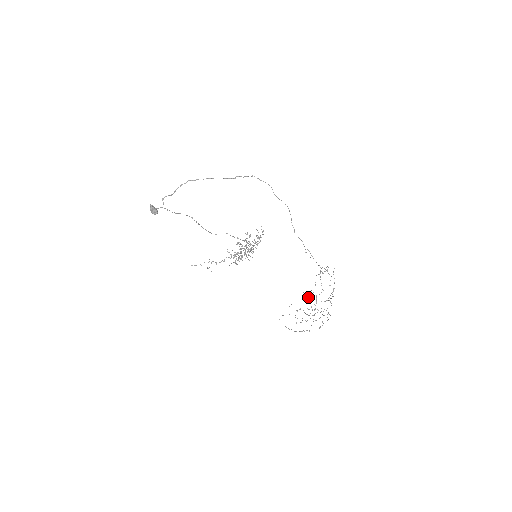
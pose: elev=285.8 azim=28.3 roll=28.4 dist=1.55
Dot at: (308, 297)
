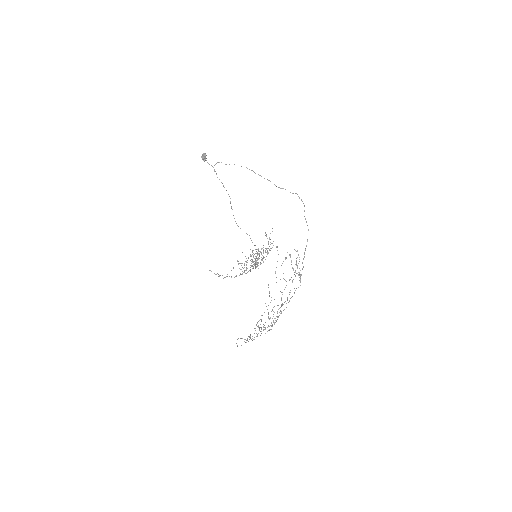
Dot at: occluded
